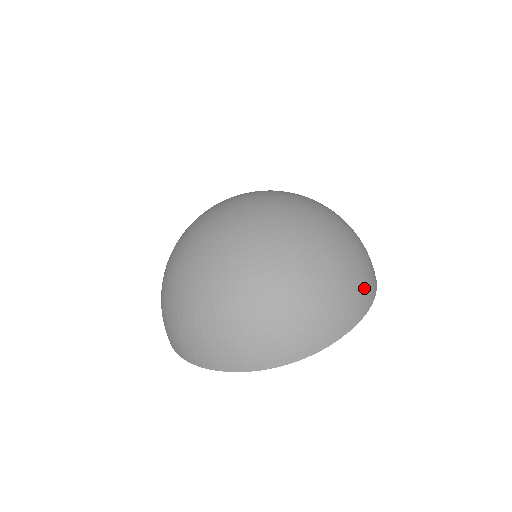
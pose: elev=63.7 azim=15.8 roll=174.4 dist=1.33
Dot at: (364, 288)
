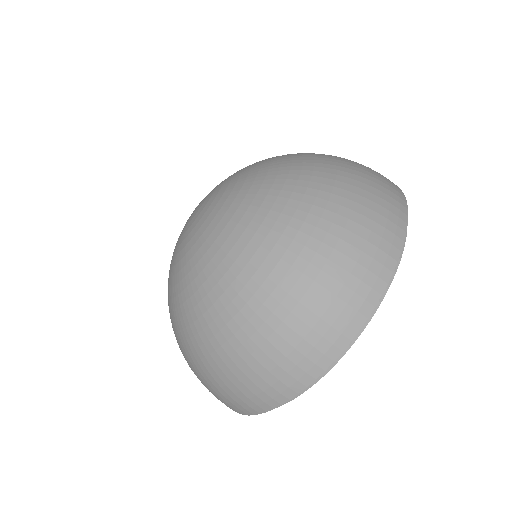
Dot at: occluded
